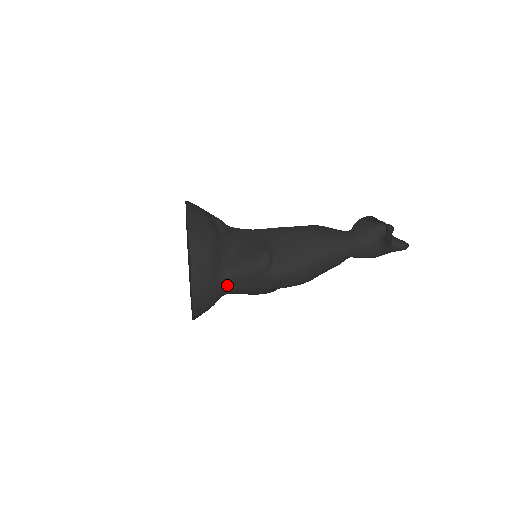
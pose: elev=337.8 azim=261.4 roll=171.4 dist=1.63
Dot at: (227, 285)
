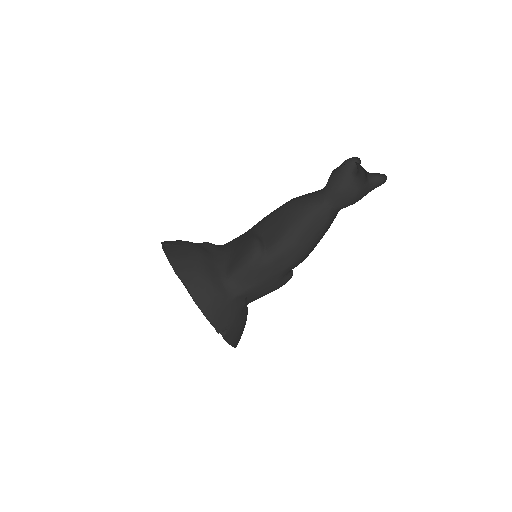
Dot at: (236, 291)
